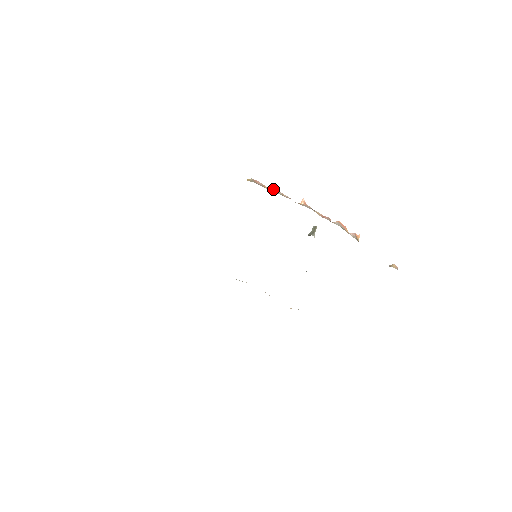
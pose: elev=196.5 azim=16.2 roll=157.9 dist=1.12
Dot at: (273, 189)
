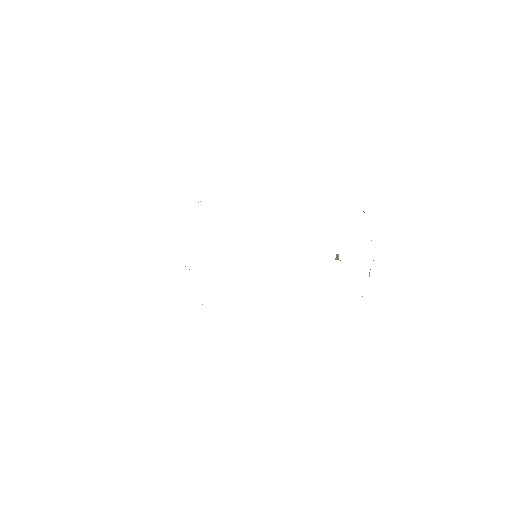
Dot at: occluded
